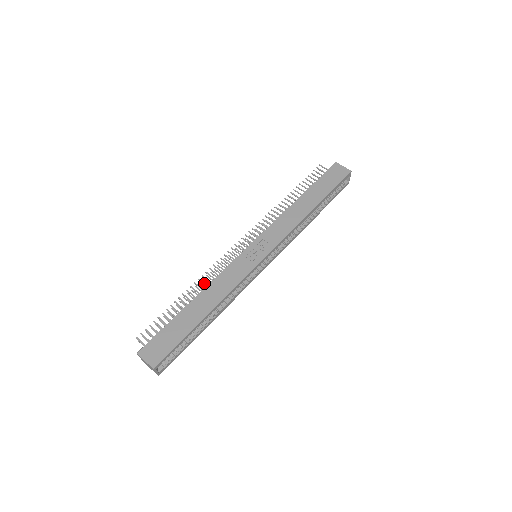
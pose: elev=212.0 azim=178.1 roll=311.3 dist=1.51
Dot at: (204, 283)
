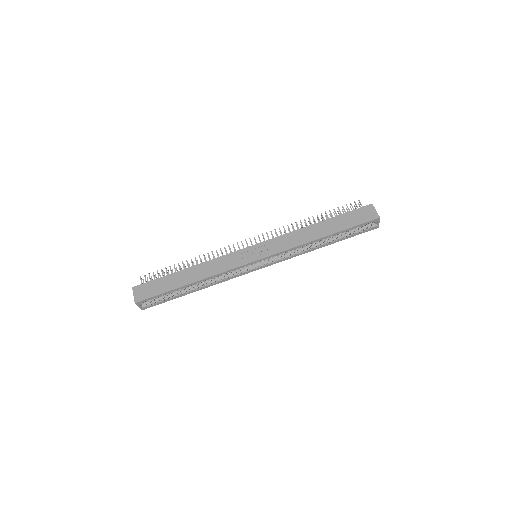
Dot at: (205, 259)
